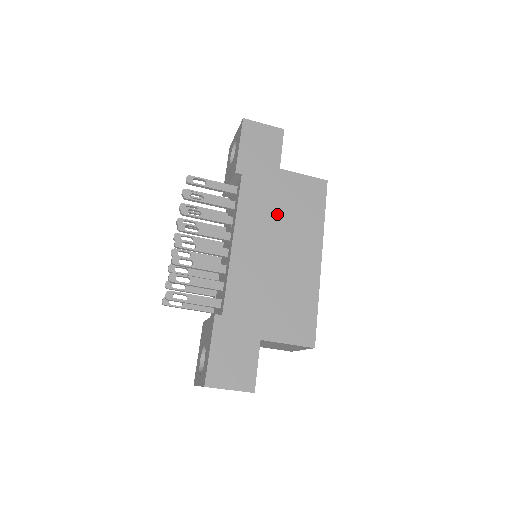
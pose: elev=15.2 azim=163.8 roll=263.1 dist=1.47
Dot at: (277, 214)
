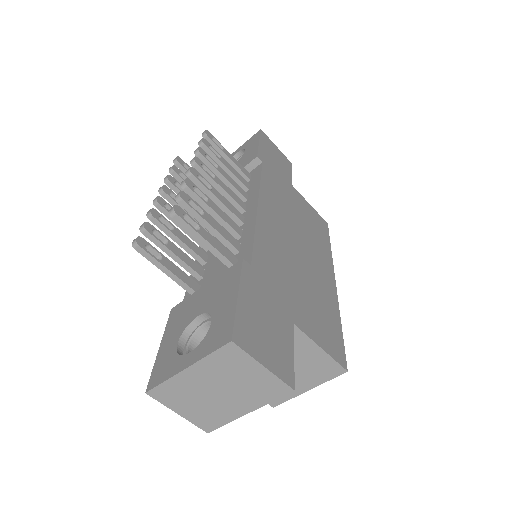
Dot at: (294, 215)
